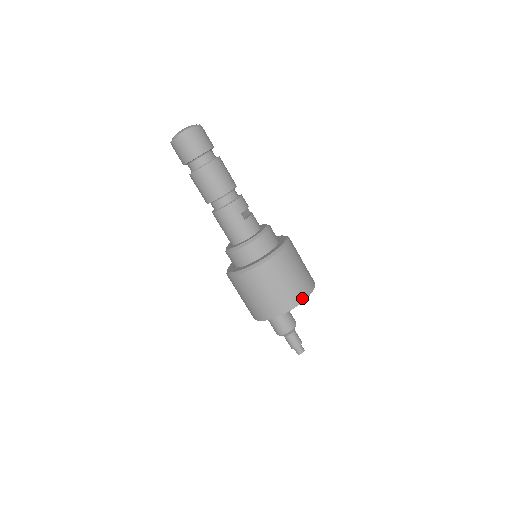
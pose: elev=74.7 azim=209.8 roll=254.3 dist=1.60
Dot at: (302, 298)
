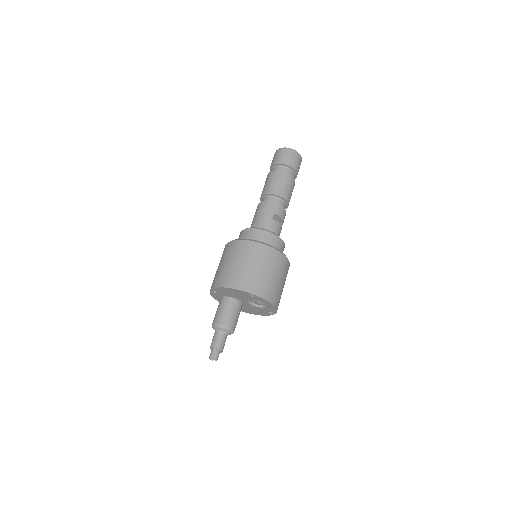
Dot at: (256, 292)
